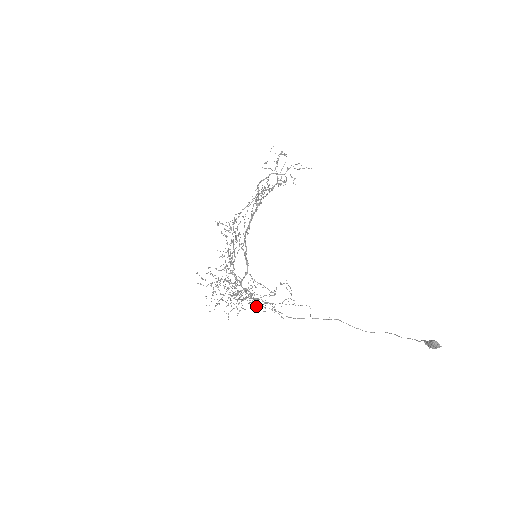
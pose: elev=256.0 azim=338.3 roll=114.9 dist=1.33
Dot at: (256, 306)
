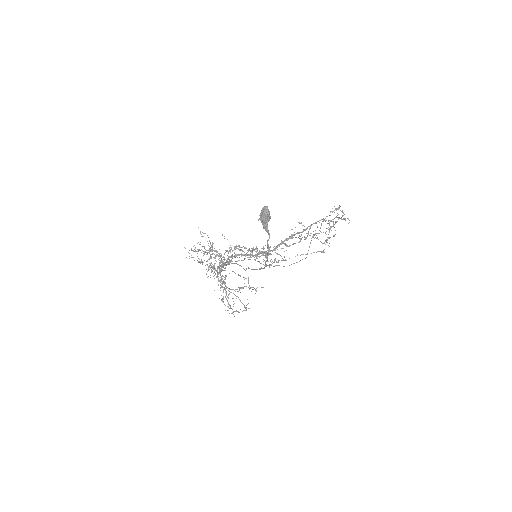
Dot at: occluded
